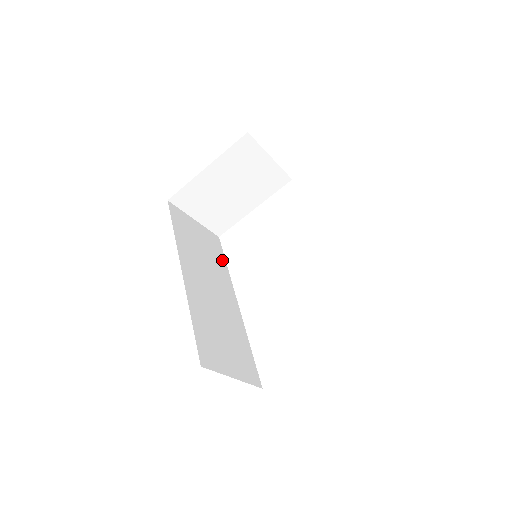
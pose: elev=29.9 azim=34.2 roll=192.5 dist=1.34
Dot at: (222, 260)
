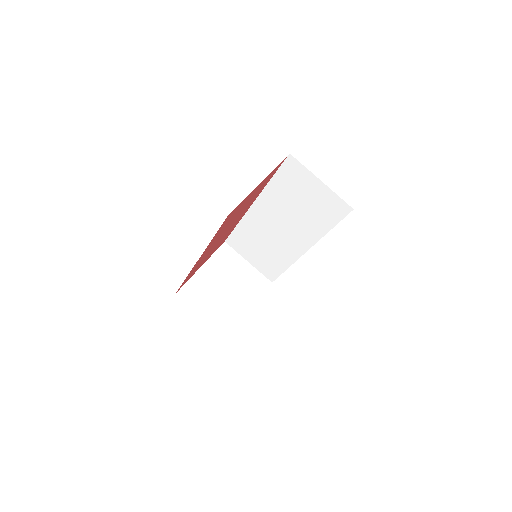
Dot at: occluded
